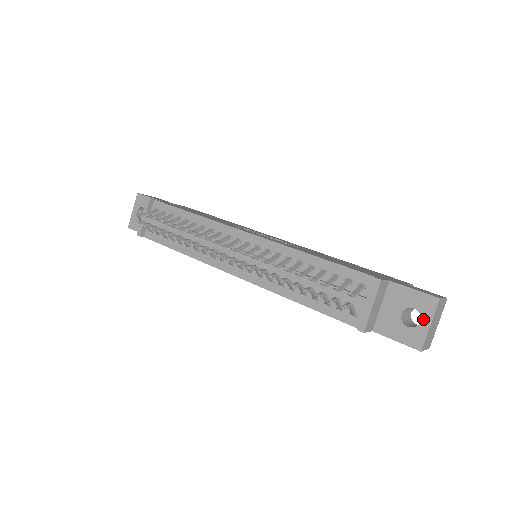
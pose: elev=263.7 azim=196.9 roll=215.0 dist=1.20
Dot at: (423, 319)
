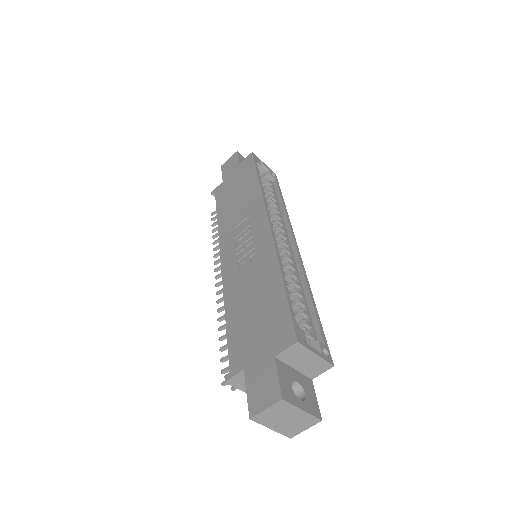
Dot at: occluded
